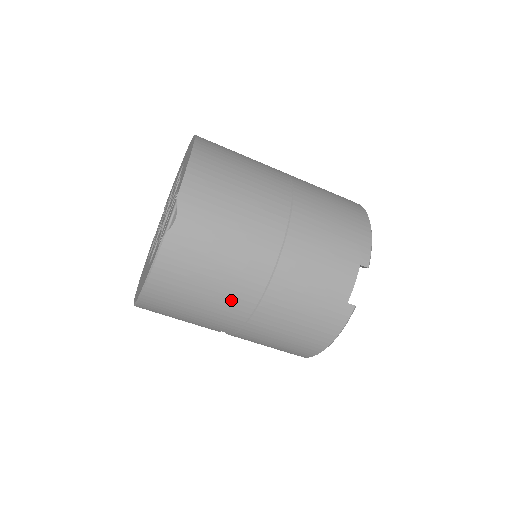
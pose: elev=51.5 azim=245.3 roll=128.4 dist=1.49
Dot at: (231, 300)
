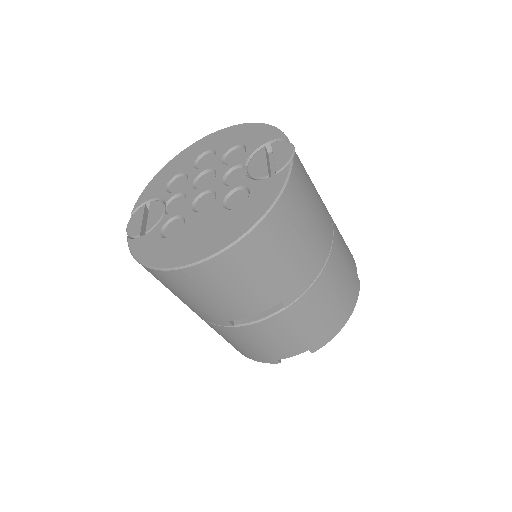
Dot at: (316, 247)
